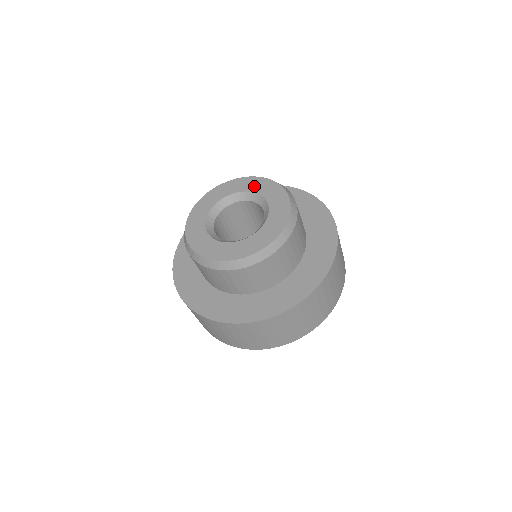
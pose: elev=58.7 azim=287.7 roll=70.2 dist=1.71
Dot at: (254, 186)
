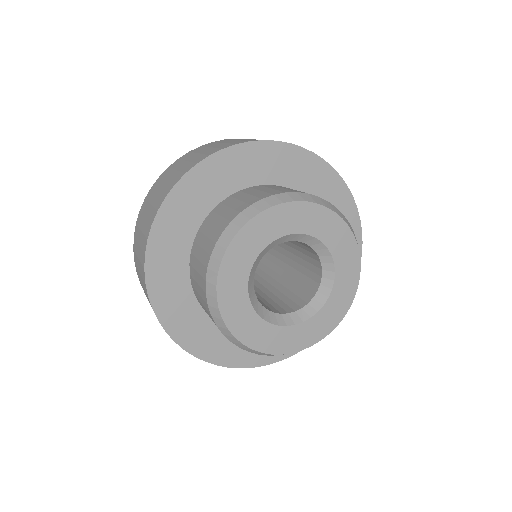
Dot at: (340, 249)
